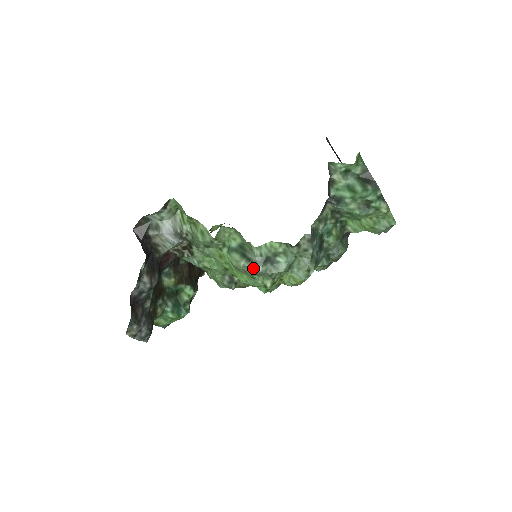
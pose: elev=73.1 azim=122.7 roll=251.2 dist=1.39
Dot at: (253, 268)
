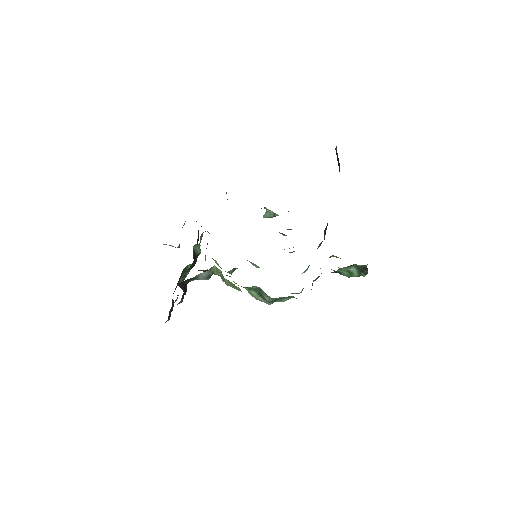
Dot at: (265, 302)
